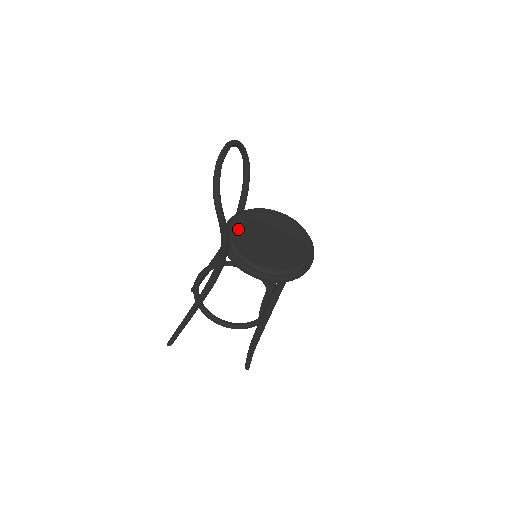
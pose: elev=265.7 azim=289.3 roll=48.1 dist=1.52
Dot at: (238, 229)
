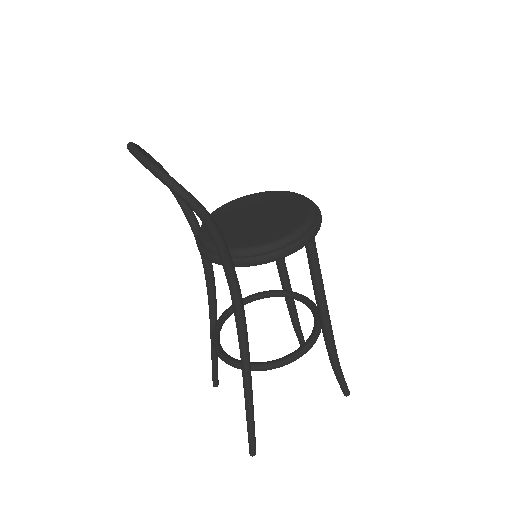
Dot at: occluded
